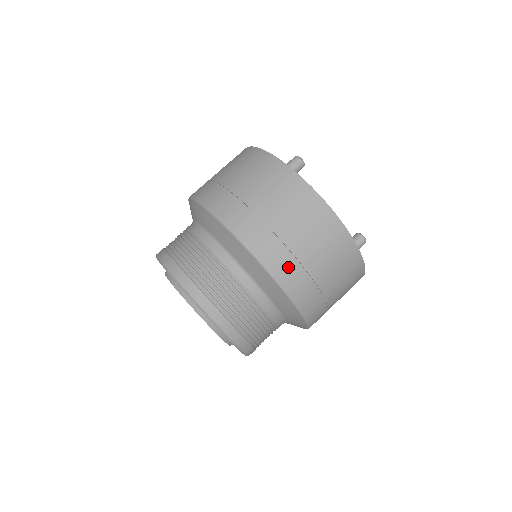
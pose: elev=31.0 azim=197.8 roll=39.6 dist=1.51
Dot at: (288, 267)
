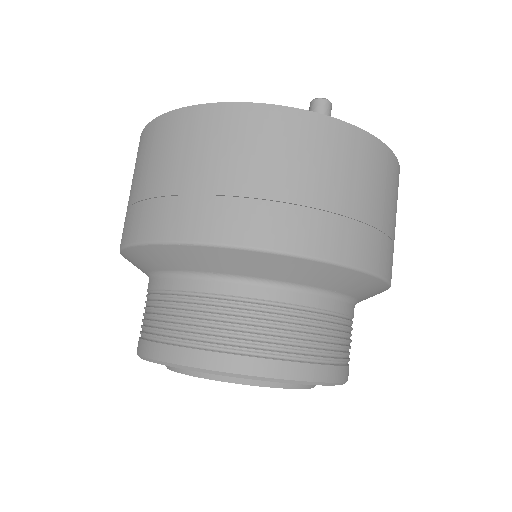
Dot at: (209, 214)
